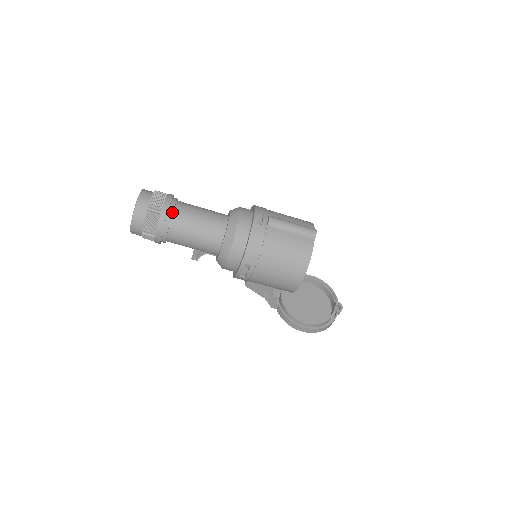
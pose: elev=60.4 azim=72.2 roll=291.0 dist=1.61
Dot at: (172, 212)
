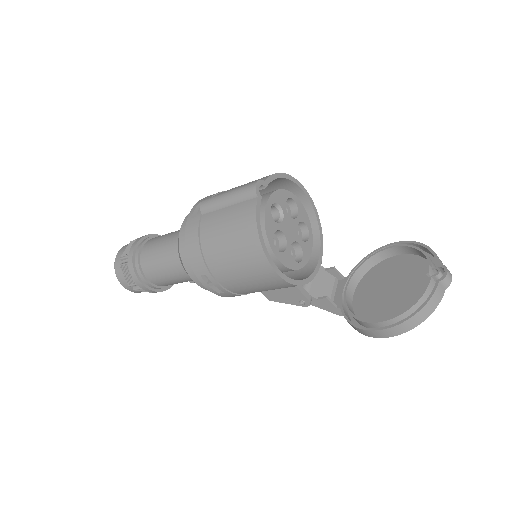
Dot at: (138, 253)
